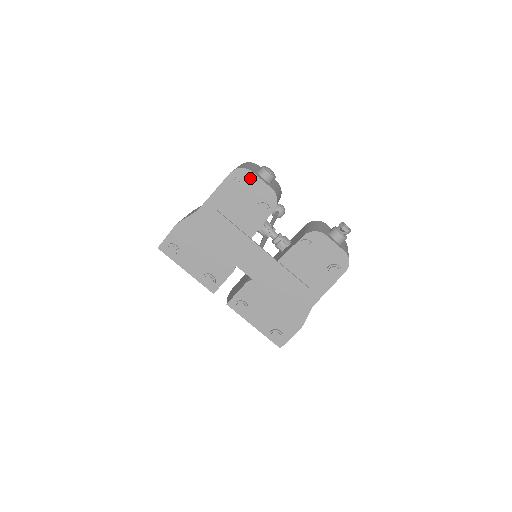
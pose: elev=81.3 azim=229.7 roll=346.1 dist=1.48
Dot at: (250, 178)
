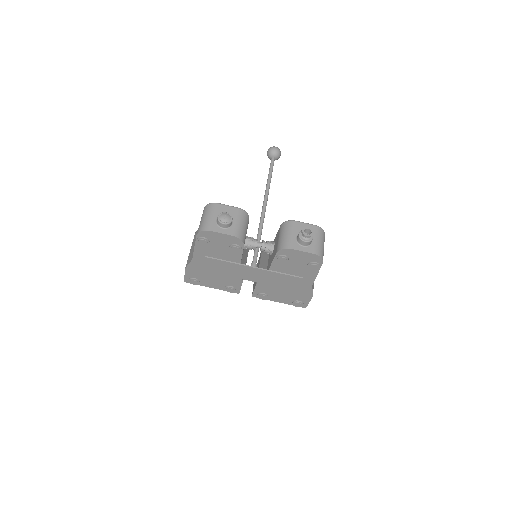
Dot at: (212, 235)
